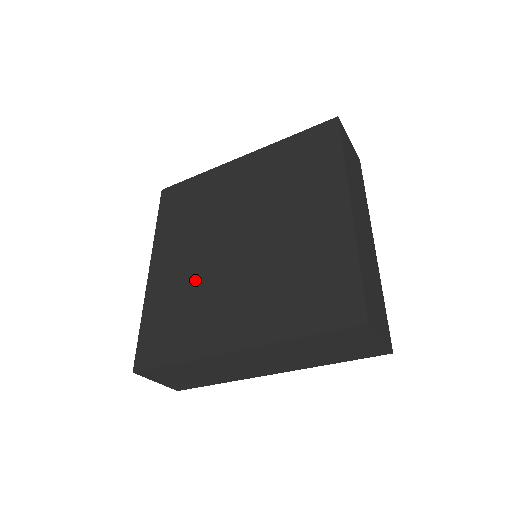
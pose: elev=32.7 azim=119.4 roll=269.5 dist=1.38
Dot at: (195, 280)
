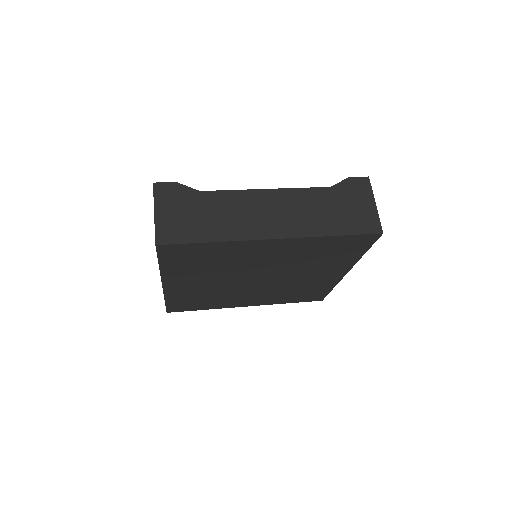
Dot at: (216, 291)
